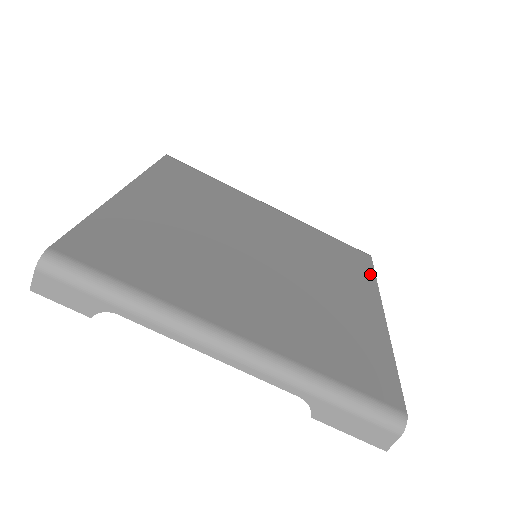
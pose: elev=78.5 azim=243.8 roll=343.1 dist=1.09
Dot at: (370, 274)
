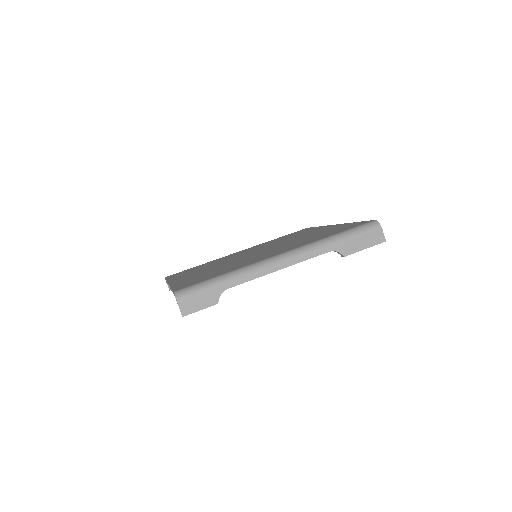
Dot at: occluded
